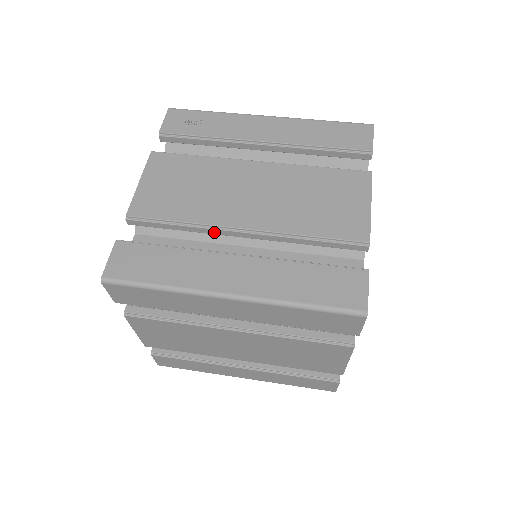
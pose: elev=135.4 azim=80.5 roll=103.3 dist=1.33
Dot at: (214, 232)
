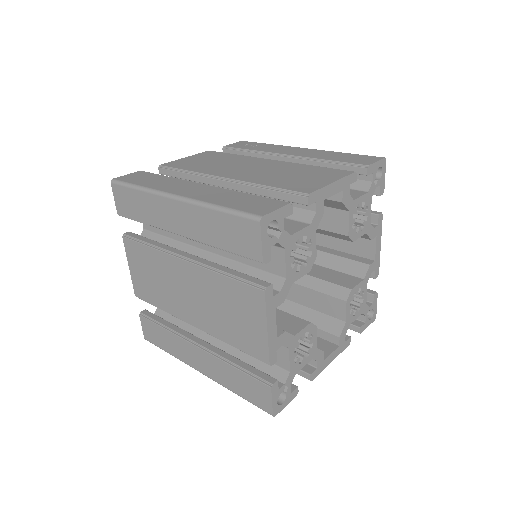
Dot at: (205, 181)
